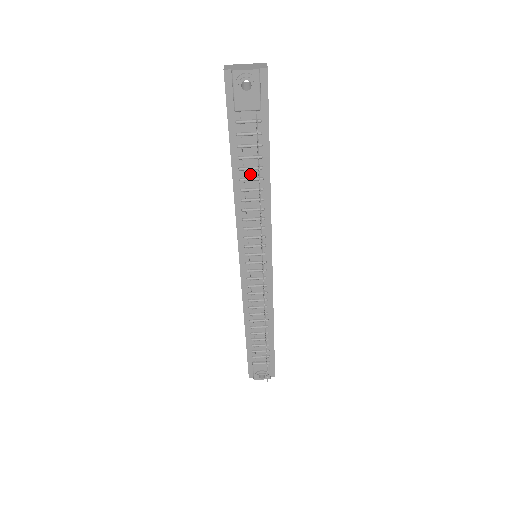
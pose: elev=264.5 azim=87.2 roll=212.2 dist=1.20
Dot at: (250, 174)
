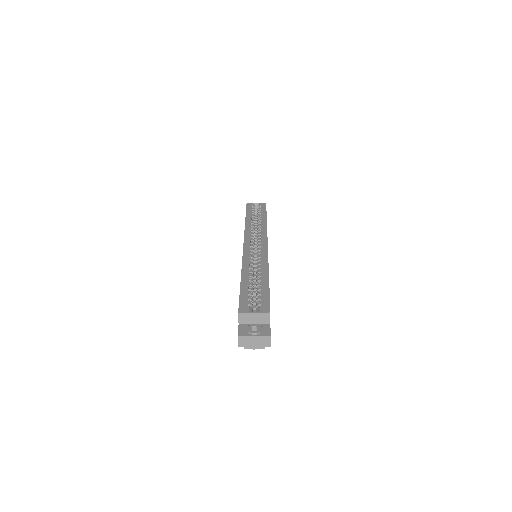
Dot at: occluded
